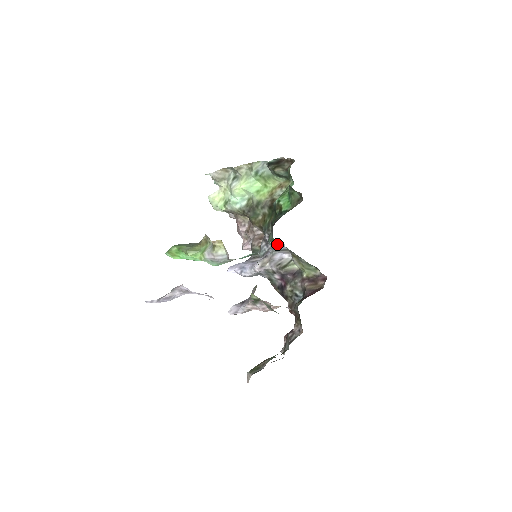
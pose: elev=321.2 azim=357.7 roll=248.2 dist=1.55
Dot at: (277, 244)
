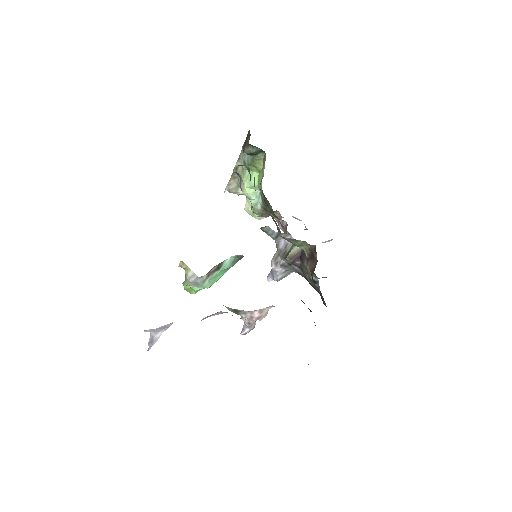
Dot at: (268, 232)
